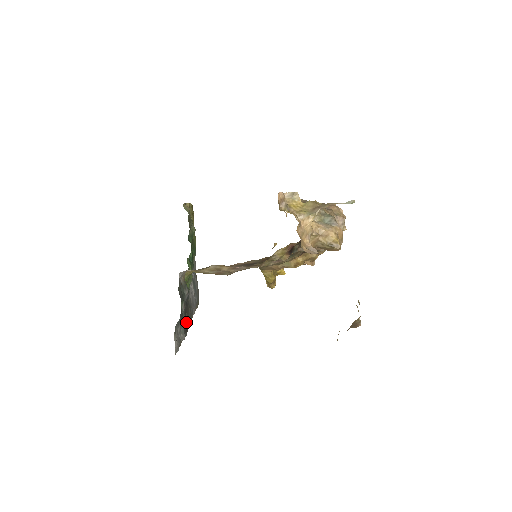
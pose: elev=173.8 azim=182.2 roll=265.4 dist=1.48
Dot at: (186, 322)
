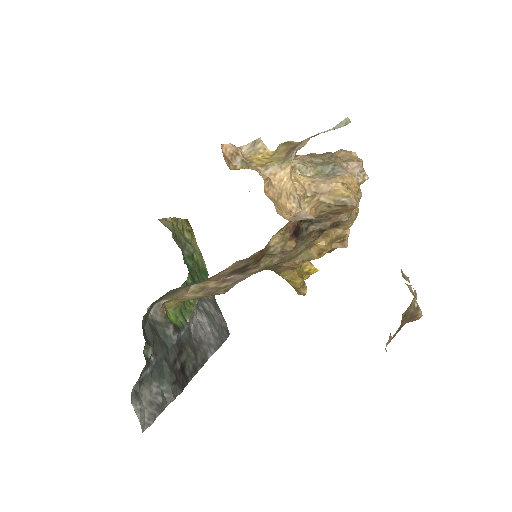
Dot at: (180, 373)
